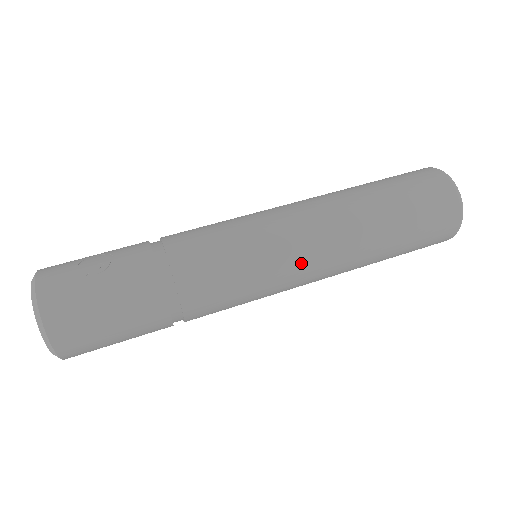
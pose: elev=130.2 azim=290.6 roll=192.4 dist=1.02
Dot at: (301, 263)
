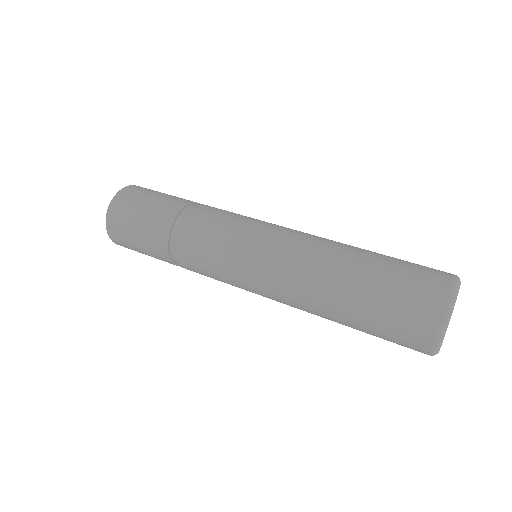
Dot at: (278, 237)
